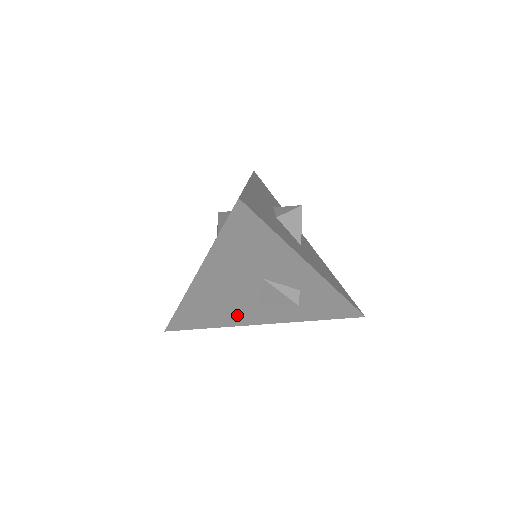
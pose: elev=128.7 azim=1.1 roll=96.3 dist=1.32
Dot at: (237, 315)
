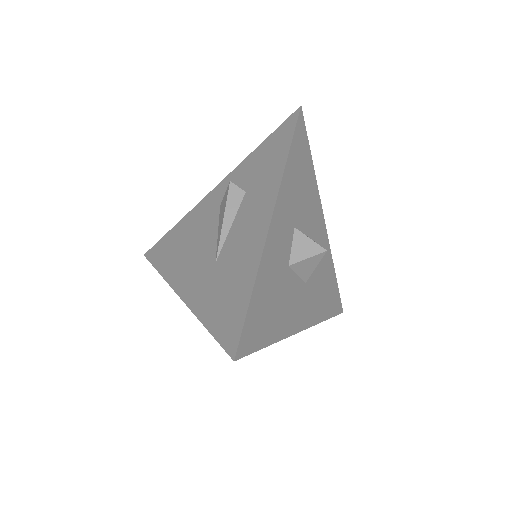
Dot at: occluded
